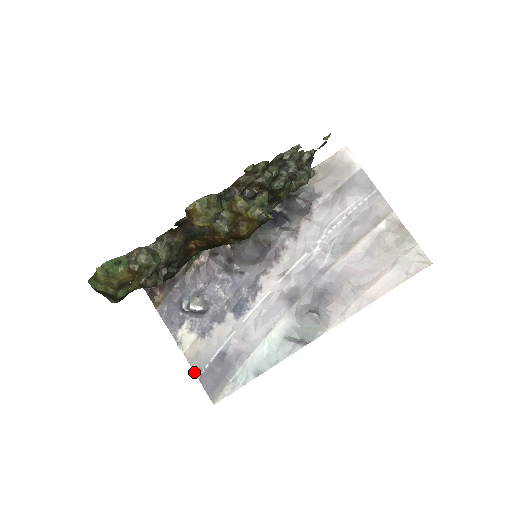
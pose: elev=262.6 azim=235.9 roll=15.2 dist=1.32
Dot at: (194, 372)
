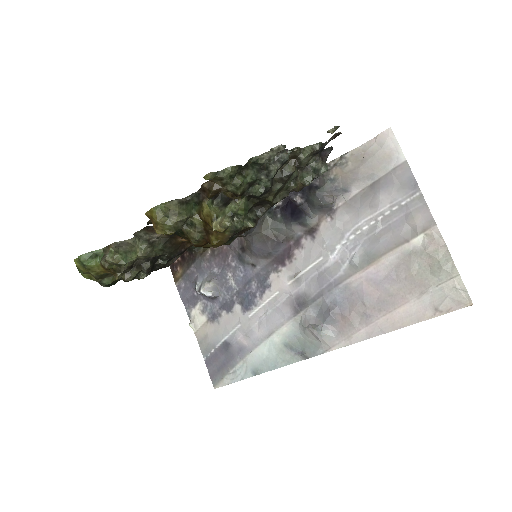
Dot at: occluded
